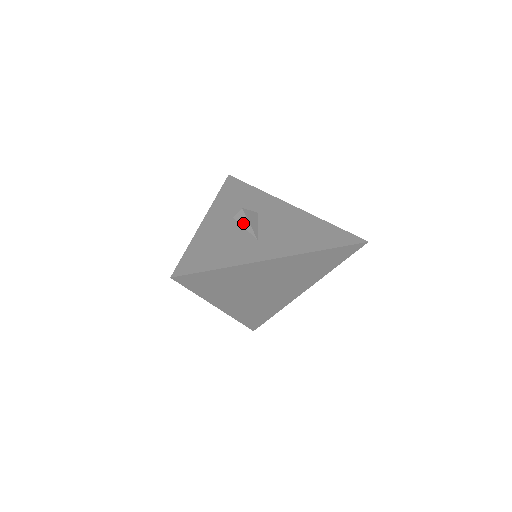
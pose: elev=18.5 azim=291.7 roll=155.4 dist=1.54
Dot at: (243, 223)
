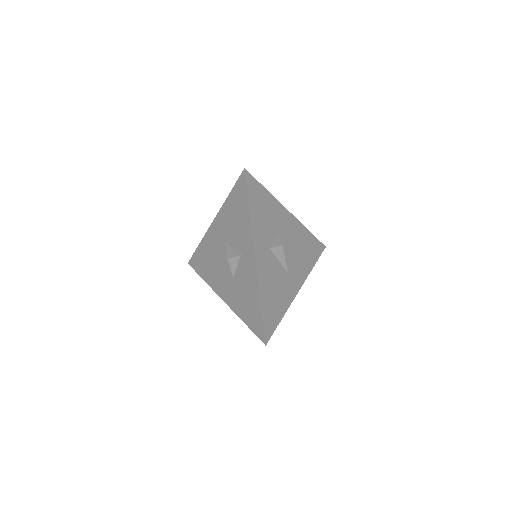
Dot at: (279, 257)
